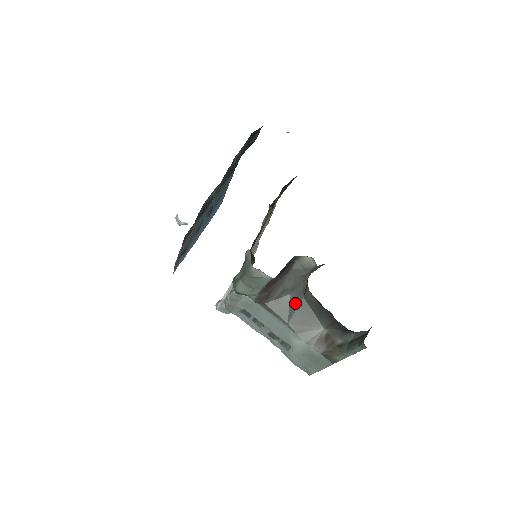
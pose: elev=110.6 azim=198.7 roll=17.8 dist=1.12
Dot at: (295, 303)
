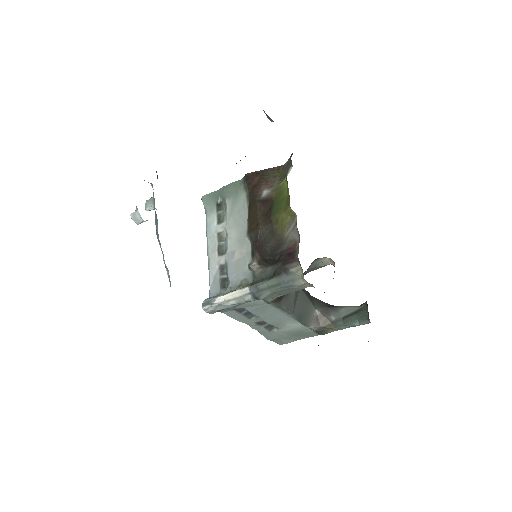
Dot at: (296, 294)
